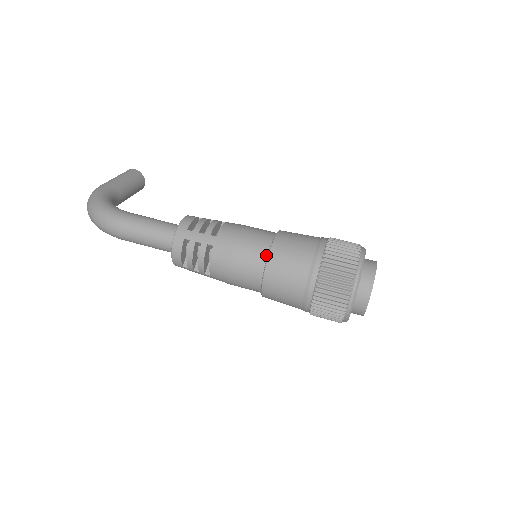
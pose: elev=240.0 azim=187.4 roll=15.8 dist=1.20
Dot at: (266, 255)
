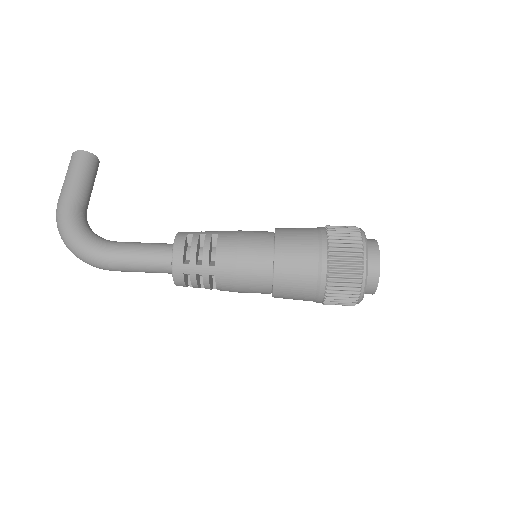
Dot at: (270, 275)
